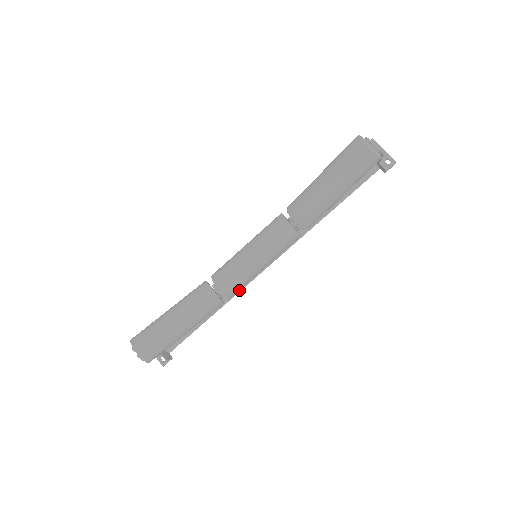
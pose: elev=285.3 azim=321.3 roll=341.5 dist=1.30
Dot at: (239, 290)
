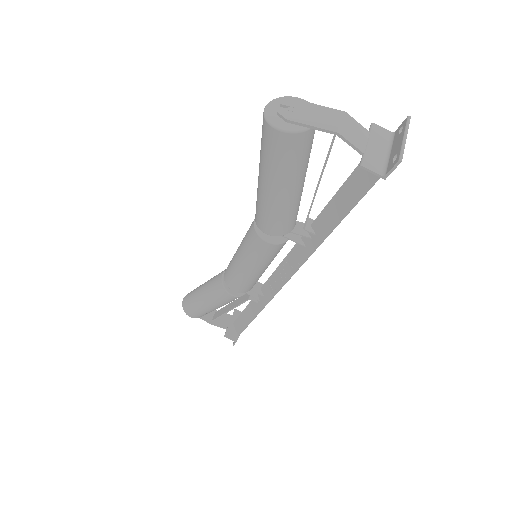
Dot at: (269, 299)
